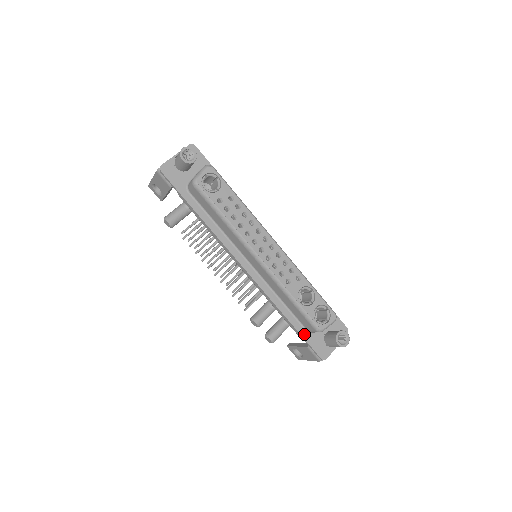
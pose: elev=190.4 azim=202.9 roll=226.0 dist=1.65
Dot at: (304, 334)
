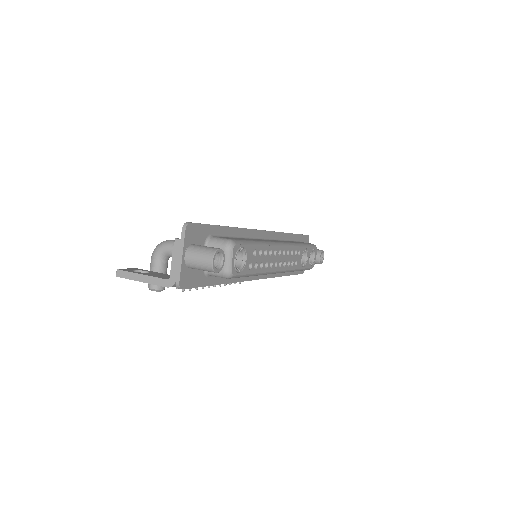
Dot at: (294, 272)
